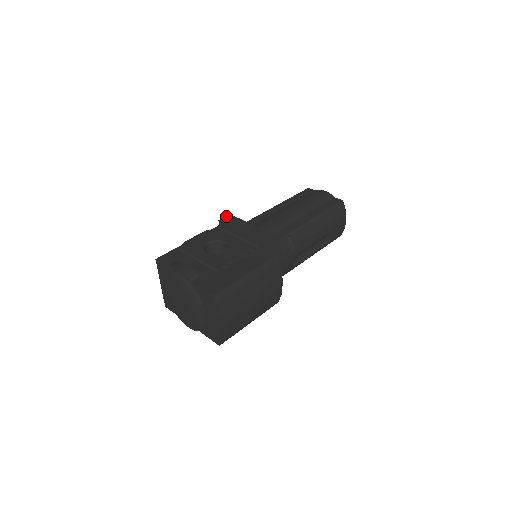
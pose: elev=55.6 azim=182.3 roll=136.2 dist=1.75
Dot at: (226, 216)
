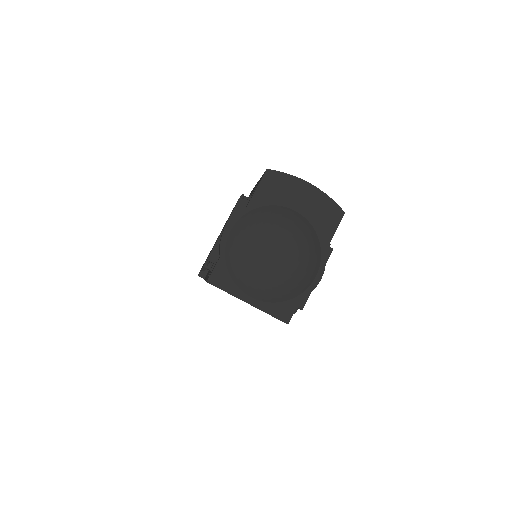
Dot at: occluded
